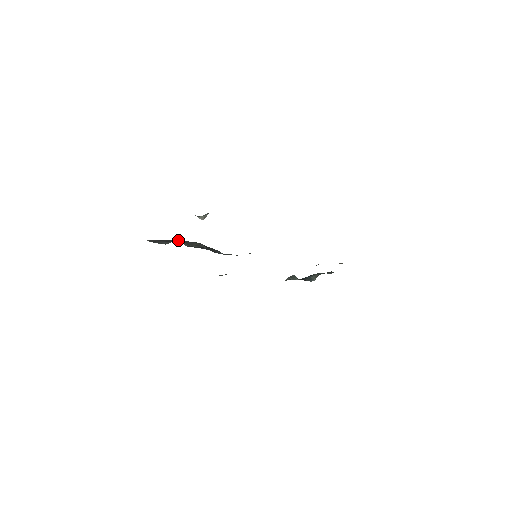
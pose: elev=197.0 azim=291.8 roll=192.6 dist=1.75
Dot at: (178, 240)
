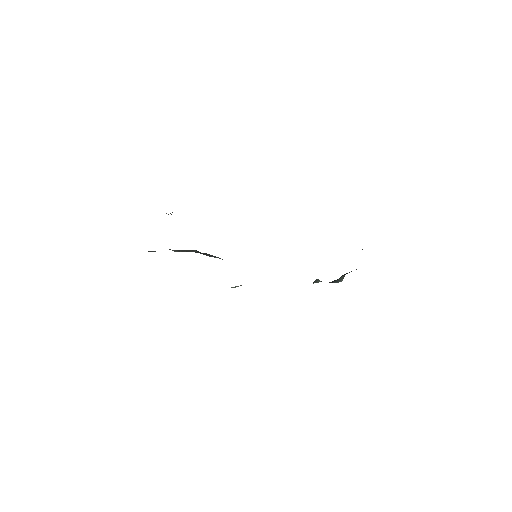
Dot at: occluded
